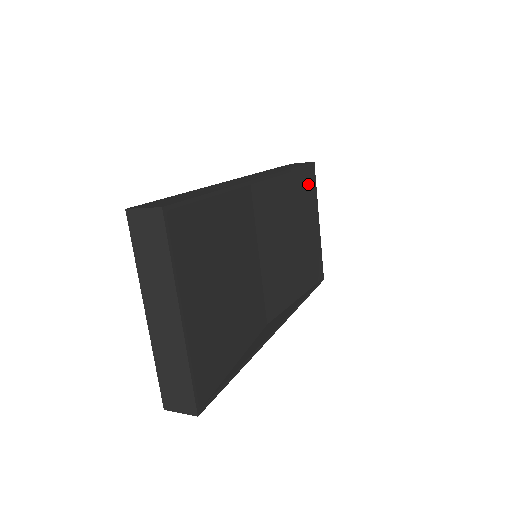
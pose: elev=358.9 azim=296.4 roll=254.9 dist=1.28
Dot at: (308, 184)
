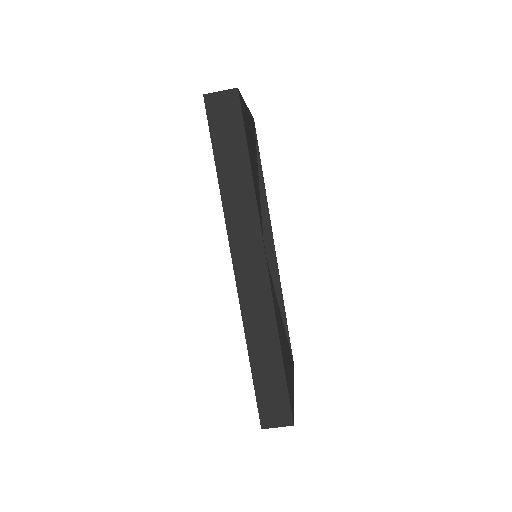
Dot at: (289, 354)
